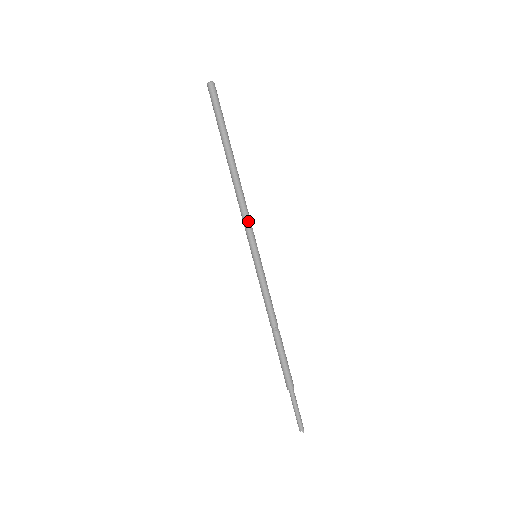
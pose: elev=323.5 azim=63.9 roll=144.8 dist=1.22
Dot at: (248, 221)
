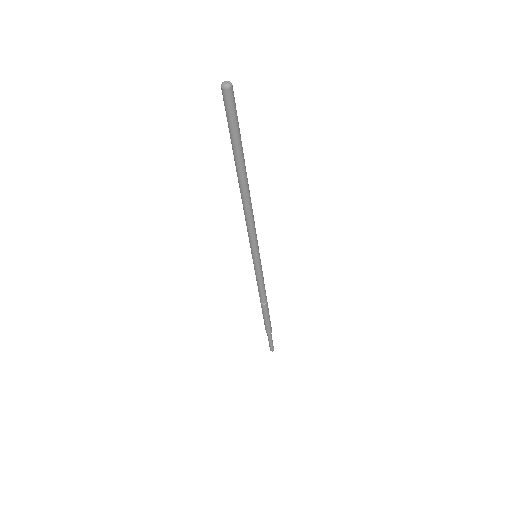
Dot at: (253, 233)
